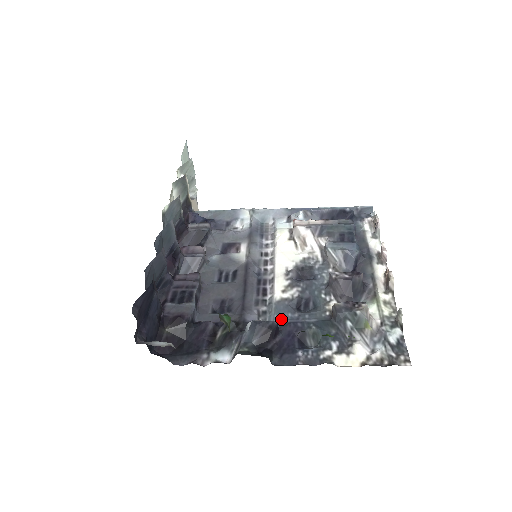
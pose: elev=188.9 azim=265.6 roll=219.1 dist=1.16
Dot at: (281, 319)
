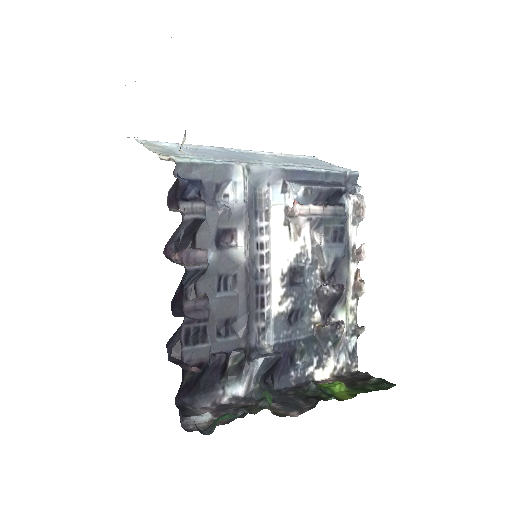
Dot at: (279, 339)
